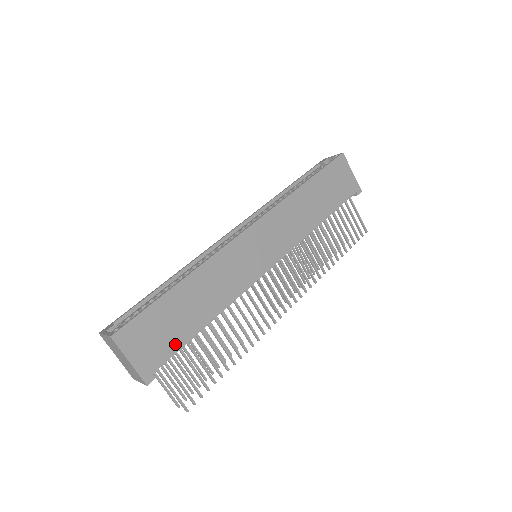
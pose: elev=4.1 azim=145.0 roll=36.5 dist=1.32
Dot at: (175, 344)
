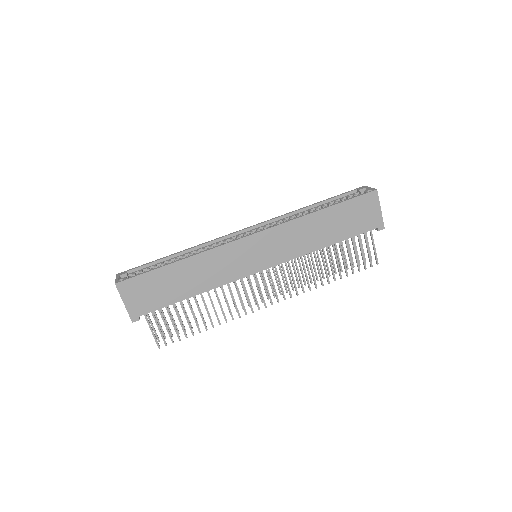
Dot at: (161, 303)
